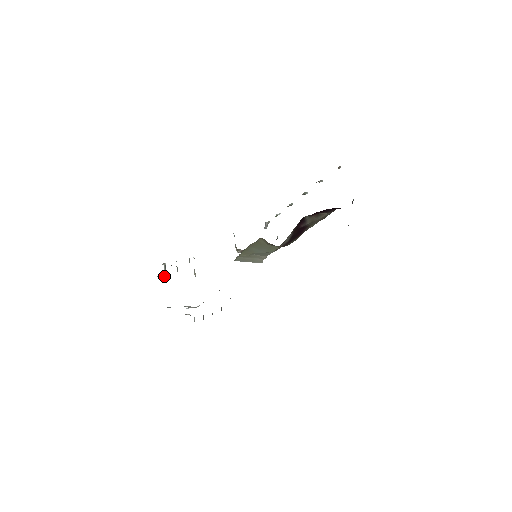
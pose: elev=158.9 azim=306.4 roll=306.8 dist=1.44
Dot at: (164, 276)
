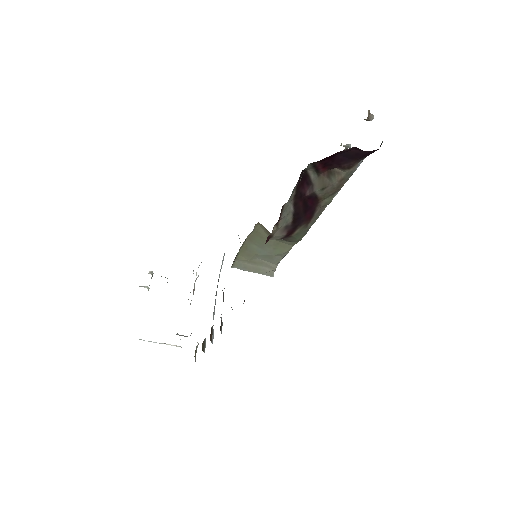
Dot at: (148, 287)
